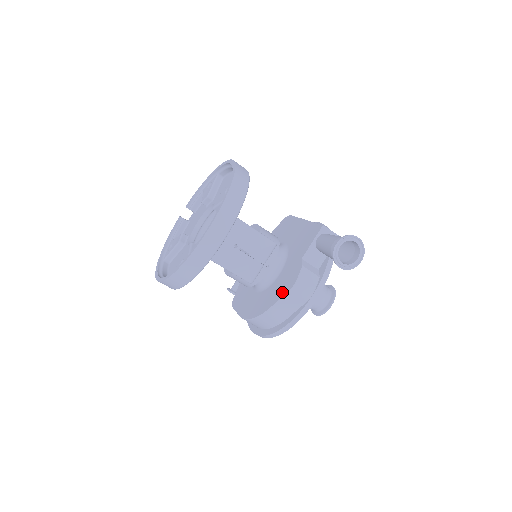
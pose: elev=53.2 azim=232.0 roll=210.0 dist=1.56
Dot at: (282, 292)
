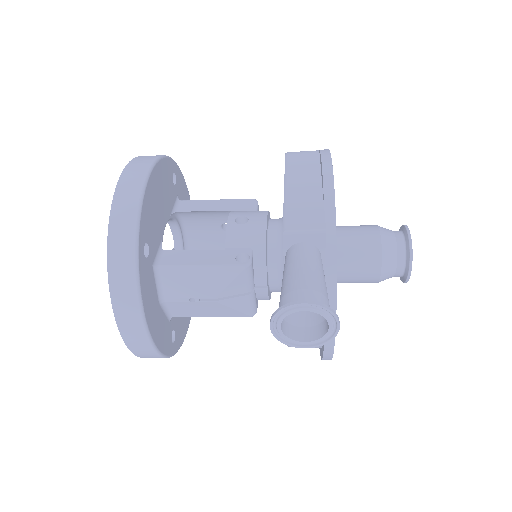
Dot at: occluded
